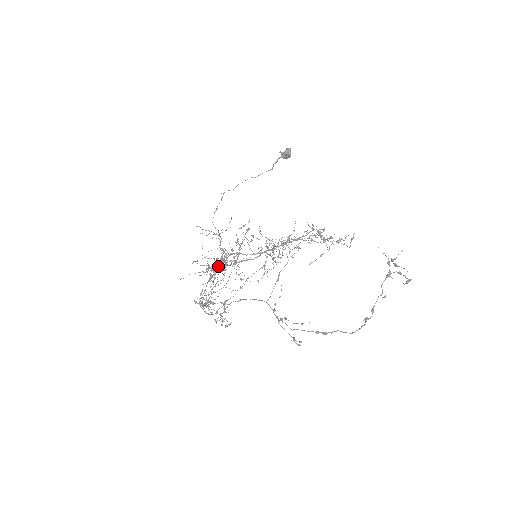
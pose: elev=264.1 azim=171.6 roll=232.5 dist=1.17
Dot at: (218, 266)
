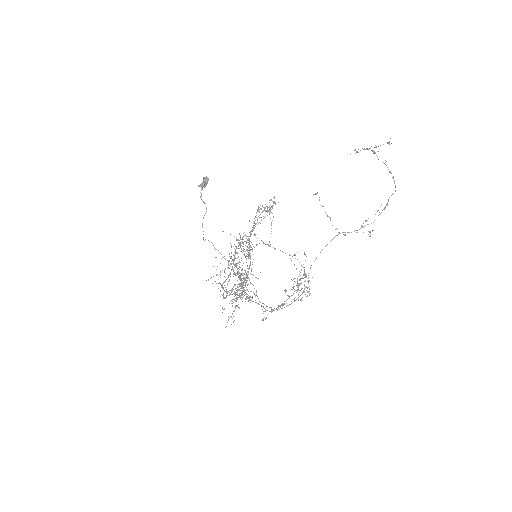
Dot at: (243, 289)
